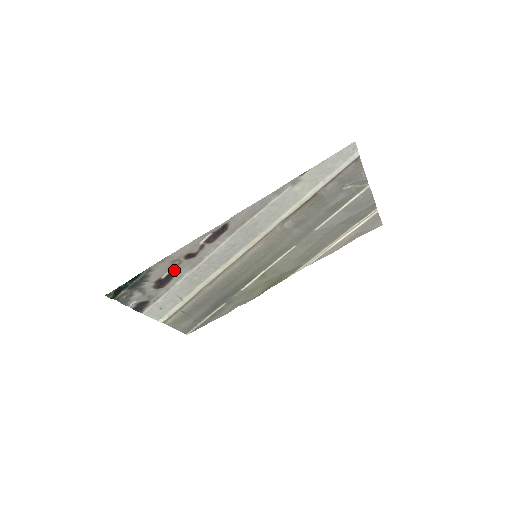
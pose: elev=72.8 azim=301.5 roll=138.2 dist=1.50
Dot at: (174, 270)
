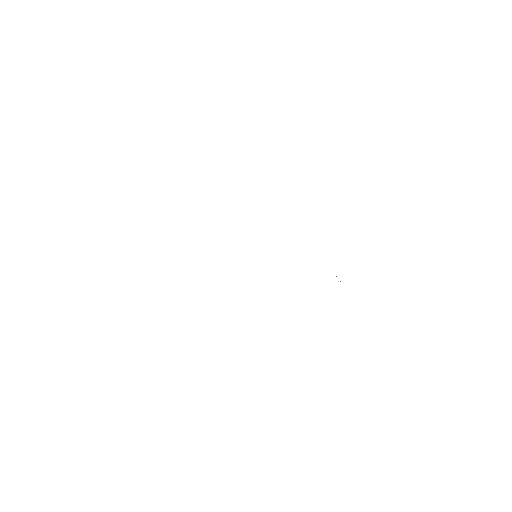
Dot at: occluded
